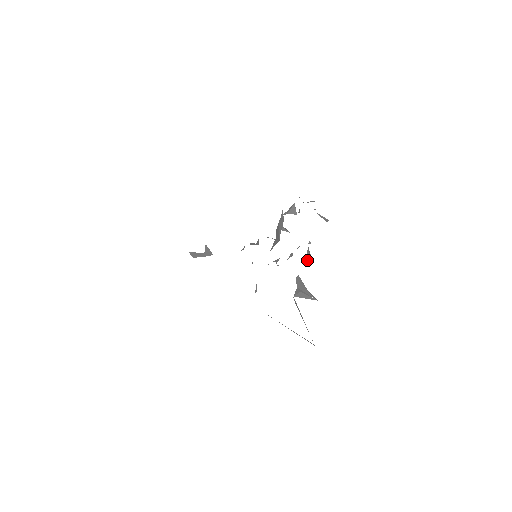
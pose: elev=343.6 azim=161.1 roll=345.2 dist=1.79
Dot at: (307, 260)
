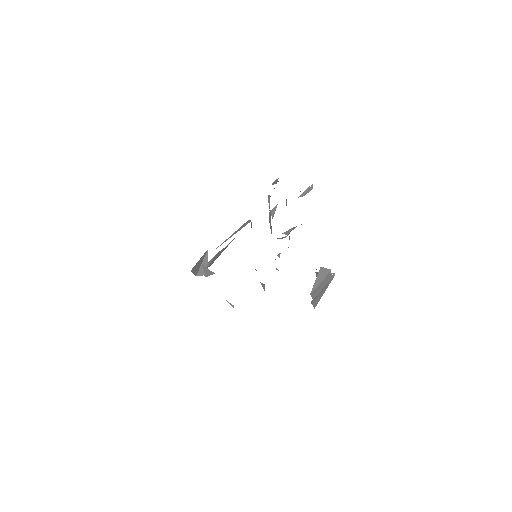
Dot at: occluded
